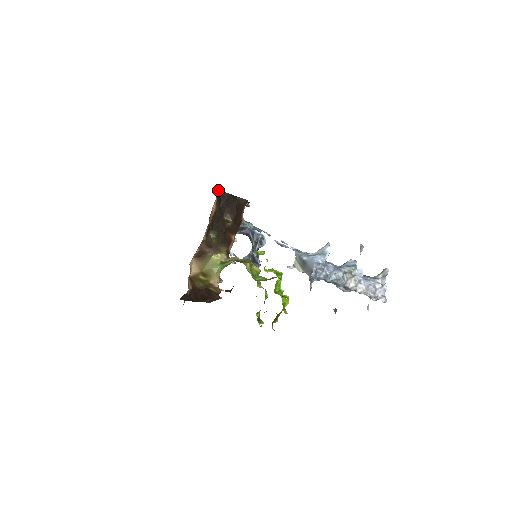
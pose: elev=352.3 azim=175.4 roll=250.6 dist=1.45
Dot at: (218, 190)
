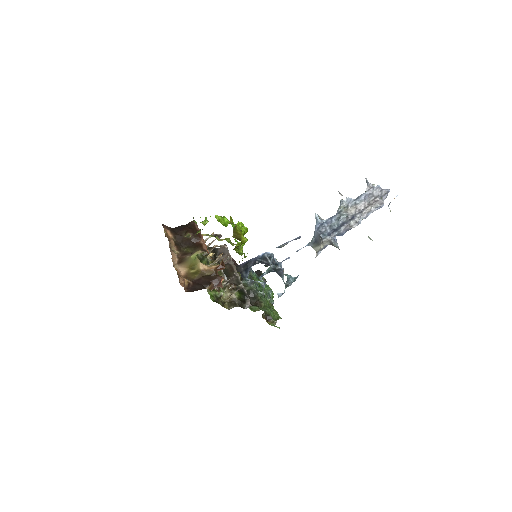
Dot at: (165, 226)
